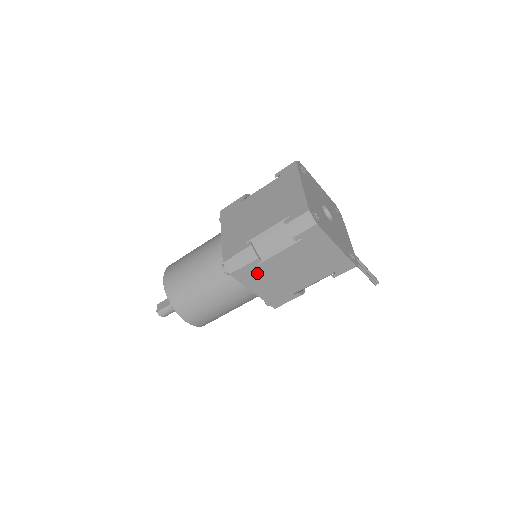
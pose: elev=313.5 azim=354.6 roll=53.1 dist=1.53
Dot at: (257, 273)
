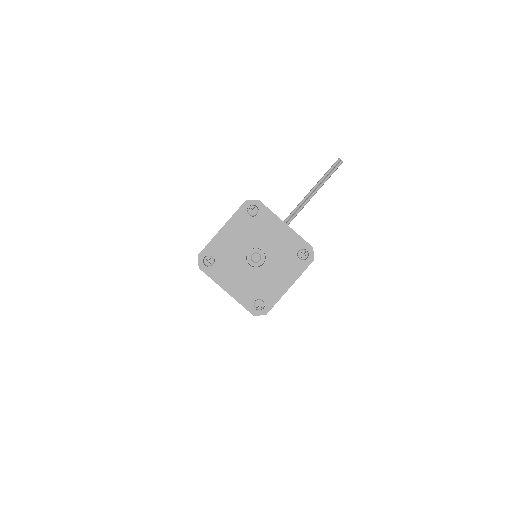
Dot at: occluded
